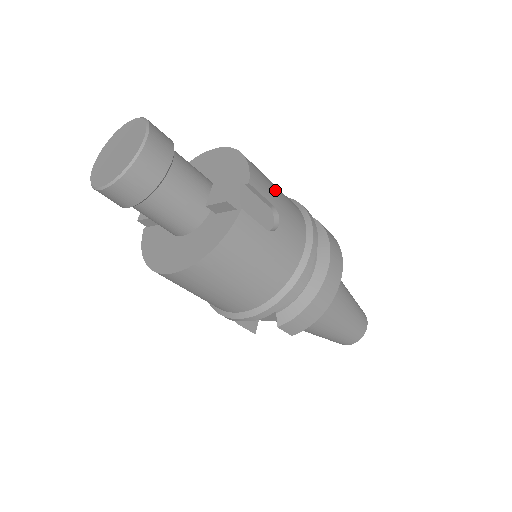
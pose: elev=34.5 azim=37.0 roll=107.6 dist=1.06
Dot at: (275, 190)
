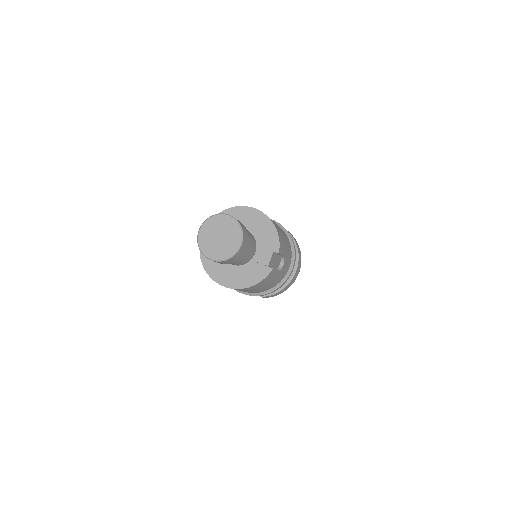
Dot at: (285, 243)
